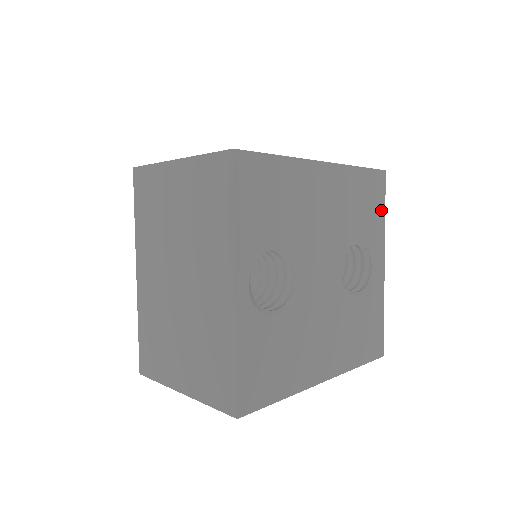
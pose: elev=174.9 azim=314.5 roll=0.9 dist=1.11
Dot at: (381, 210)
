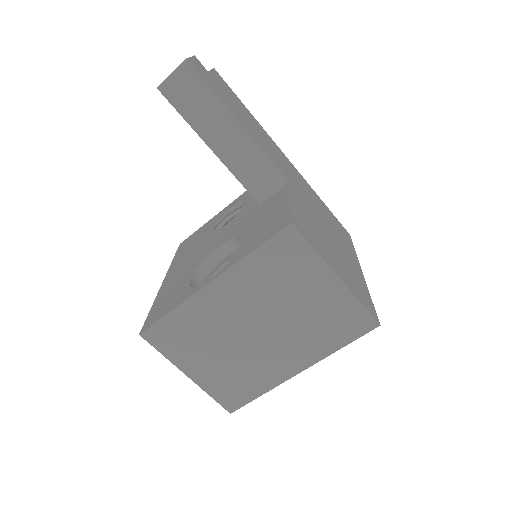
Dot at: occluded
